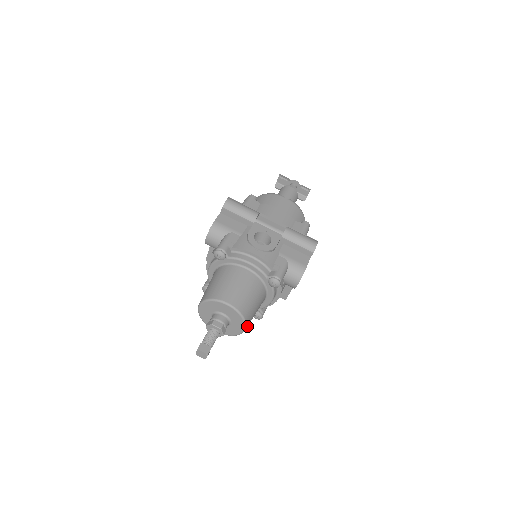
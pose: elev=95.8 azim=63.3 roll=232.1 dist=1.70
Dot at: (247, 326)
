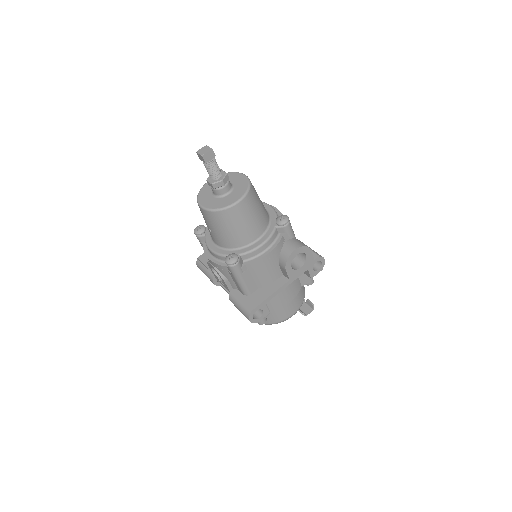
Dot at: (242, 204)
